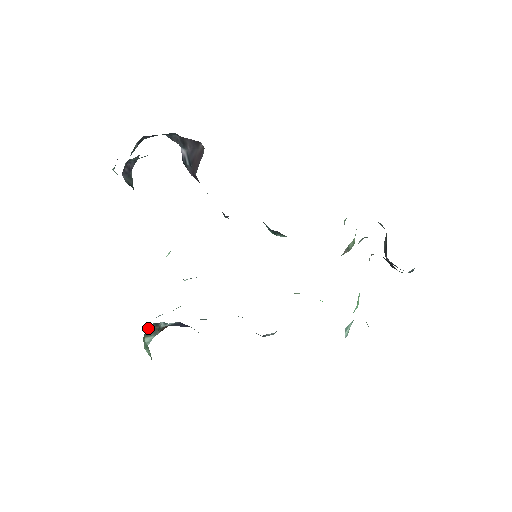
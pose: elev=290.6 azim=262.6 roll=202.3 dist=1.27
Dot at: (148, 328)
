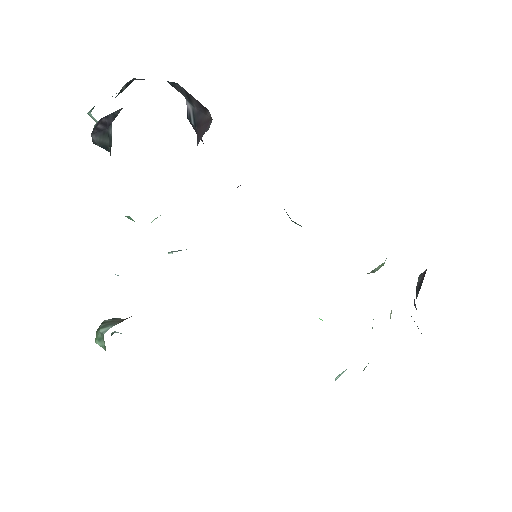
Dot at: (104, 321)
